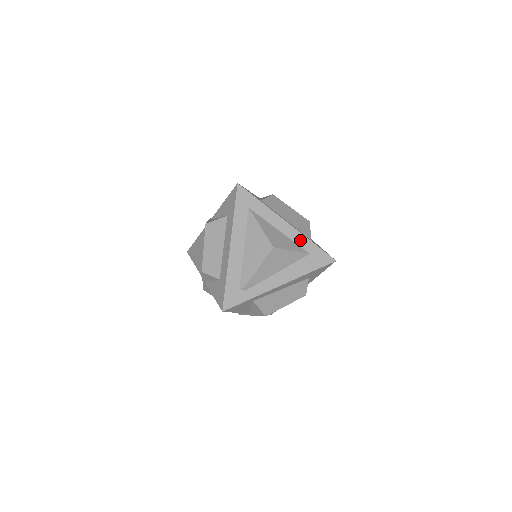
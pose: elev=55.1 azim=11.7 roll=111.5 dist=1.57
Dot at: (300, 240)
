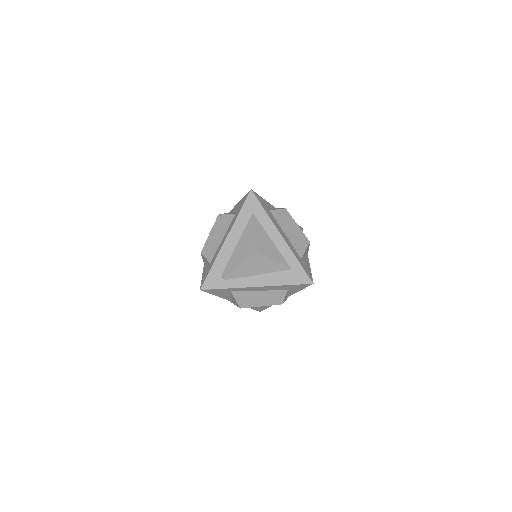
Dot at: (287, 255)
